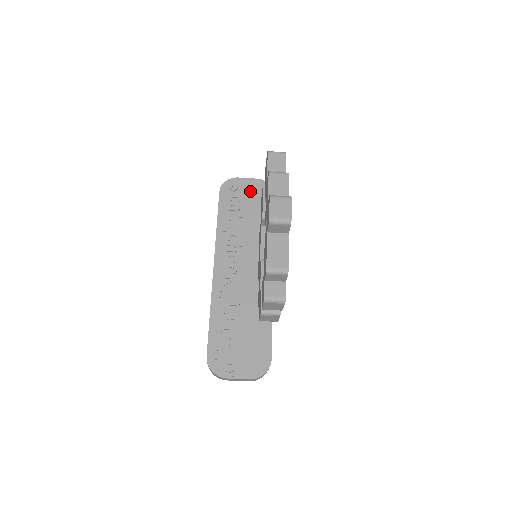
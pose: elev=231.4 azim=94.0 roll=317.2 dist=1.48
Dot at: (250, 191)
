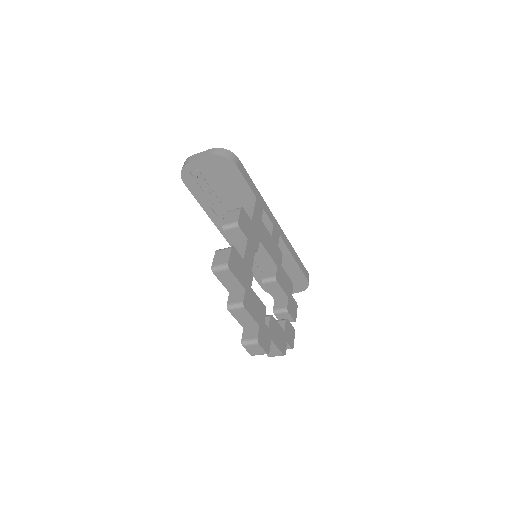
Dot at: (211, 172)
